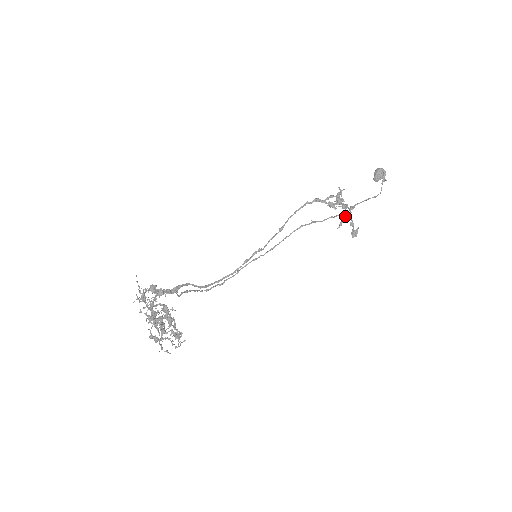
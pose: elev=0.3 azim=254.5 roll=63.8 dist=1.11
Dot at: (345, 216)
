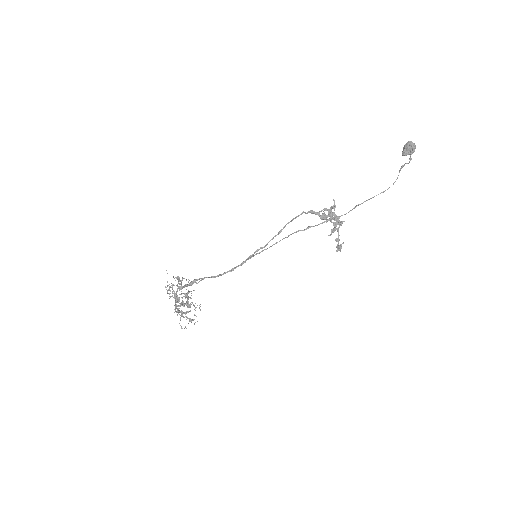
Dot at: (332, 232)
